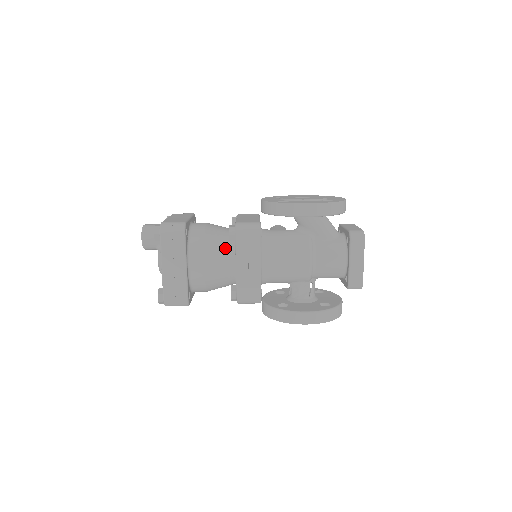
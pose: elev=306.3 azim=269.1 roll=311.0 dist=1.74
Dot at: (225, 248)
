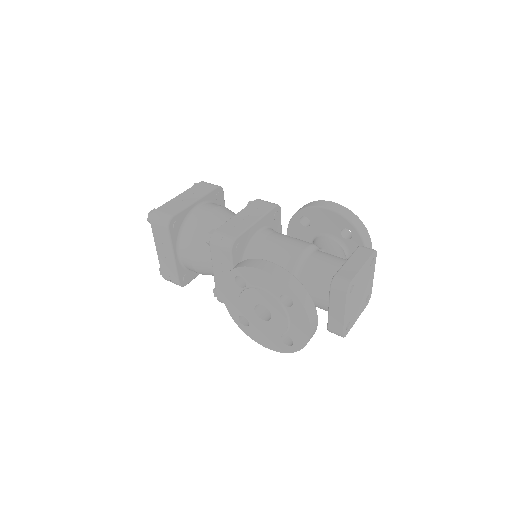
Dot at: occluded
